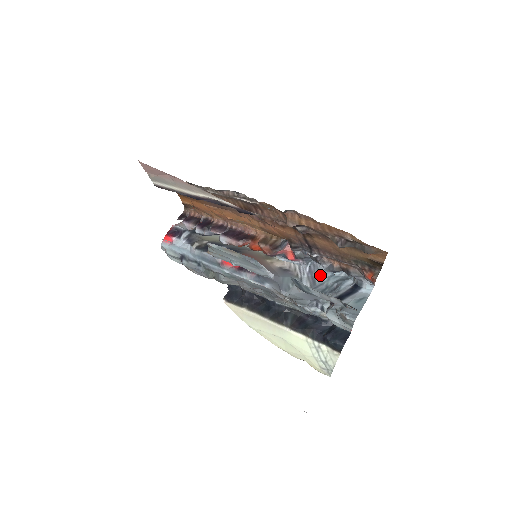
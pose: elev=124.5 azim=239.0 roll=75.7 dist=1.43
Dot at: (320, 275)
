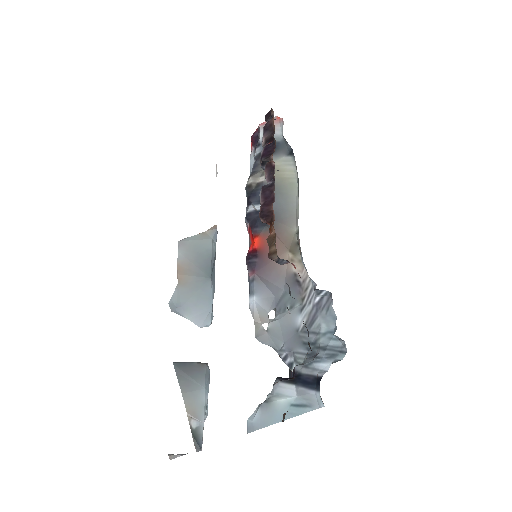
Dot at: (324, 318)
